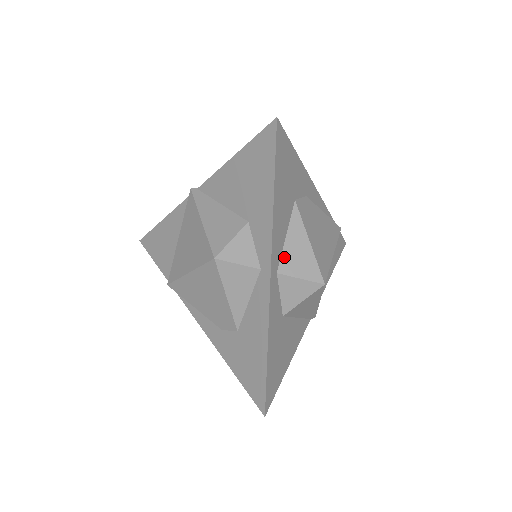
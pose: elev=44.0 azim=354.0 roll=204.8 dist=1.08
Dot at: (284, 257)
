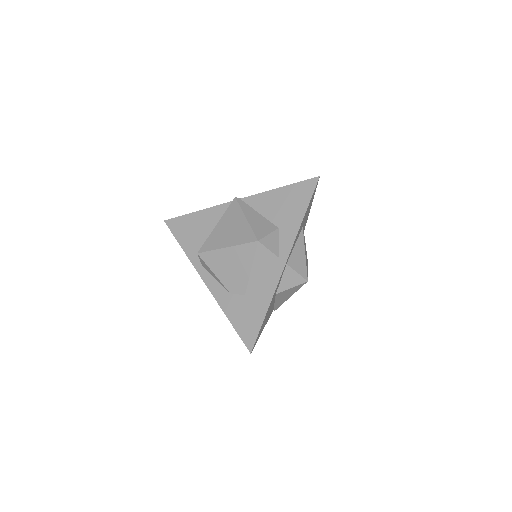
Dot at: (292, 256)
